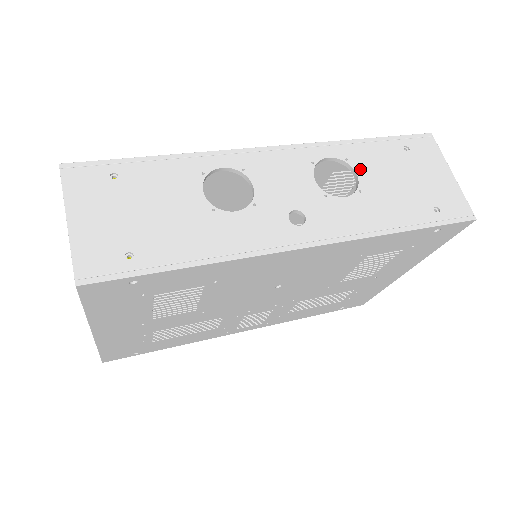
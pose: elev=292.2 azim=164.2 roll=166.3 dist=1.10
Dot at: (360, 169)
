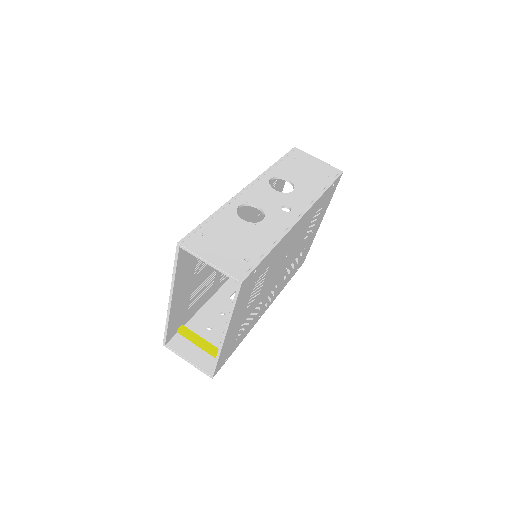
Dot at: (286, 176)
